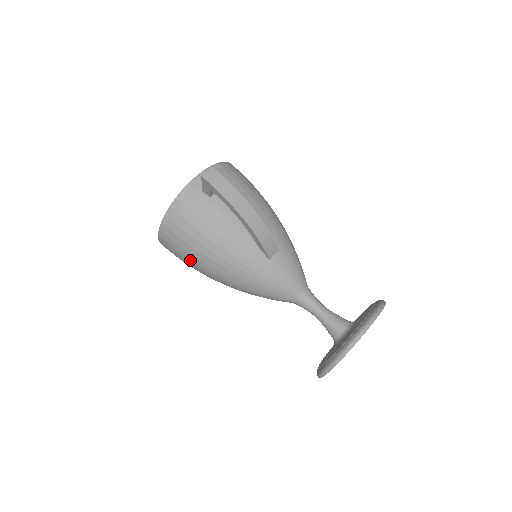
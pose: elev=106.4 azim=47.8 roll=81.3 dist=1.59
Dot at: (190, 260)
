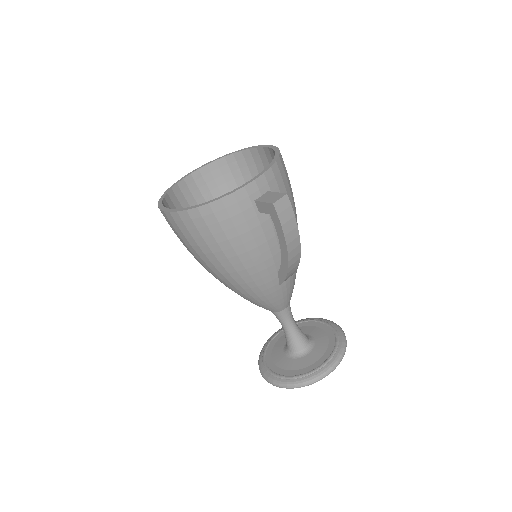
Dot at: (195, 252)
